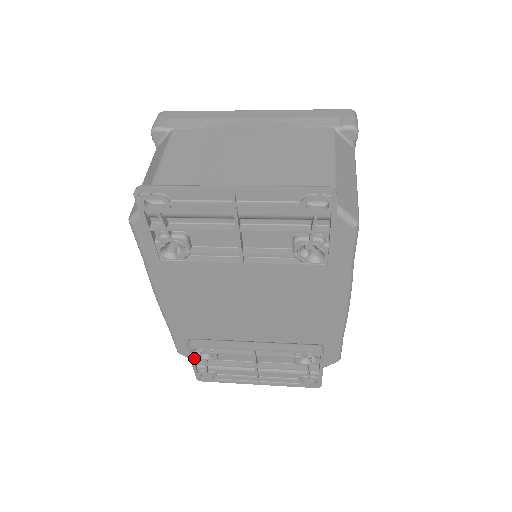
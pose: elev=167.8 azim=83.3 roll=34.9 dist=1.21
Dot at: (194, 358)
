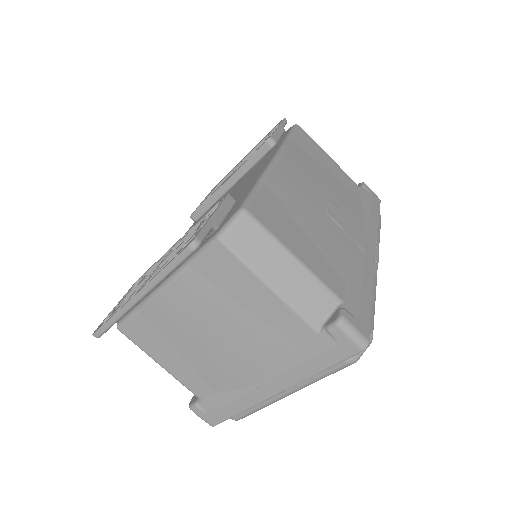
Dot at: occluded
